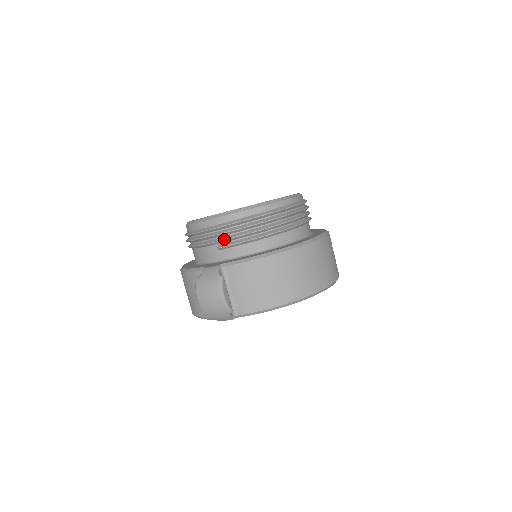
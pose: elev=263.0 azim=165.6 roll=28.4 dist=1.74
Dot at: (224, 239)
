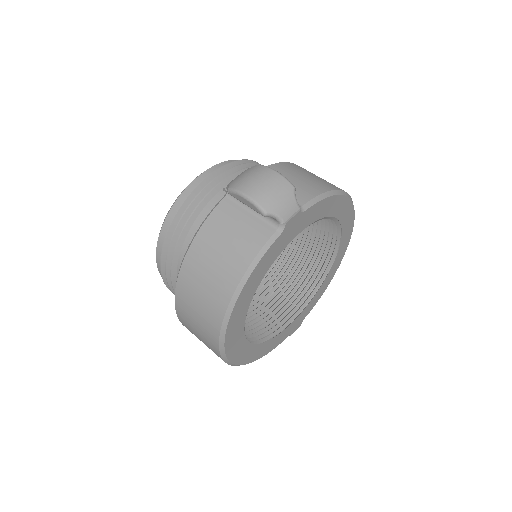
Dot at: occluded
